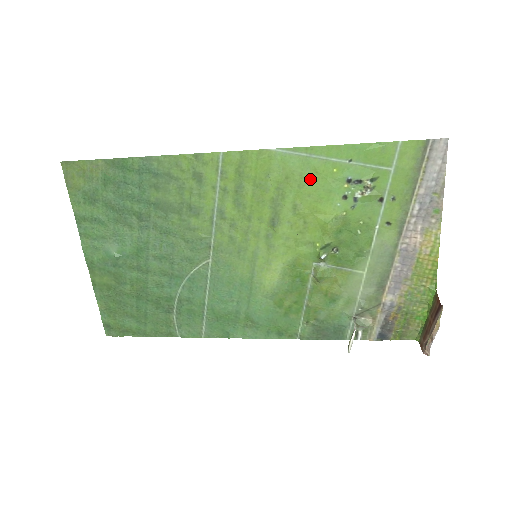
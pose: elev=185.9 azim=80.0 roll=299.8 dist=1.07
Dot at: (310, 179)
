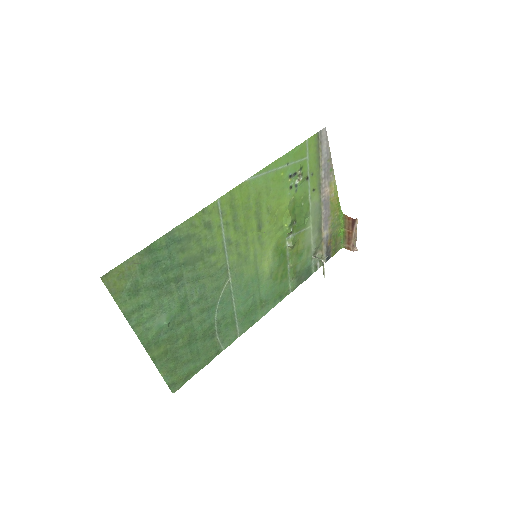
Dot at: (271, 187)
